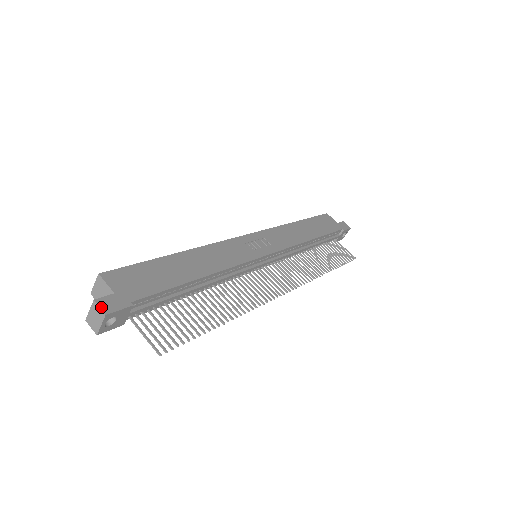
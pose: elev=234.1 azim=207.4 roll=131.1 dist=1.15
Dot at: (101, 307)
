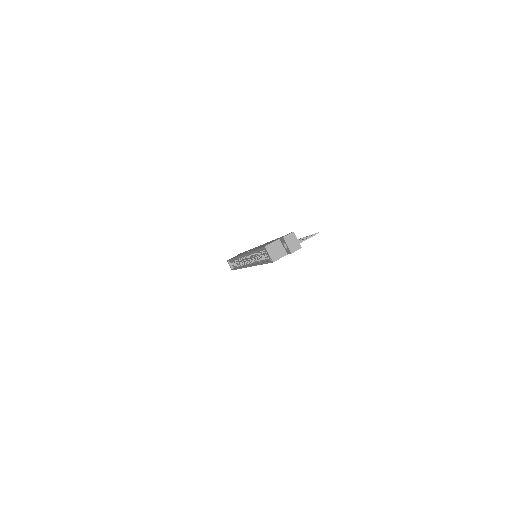
Dot at: (288, 234)
